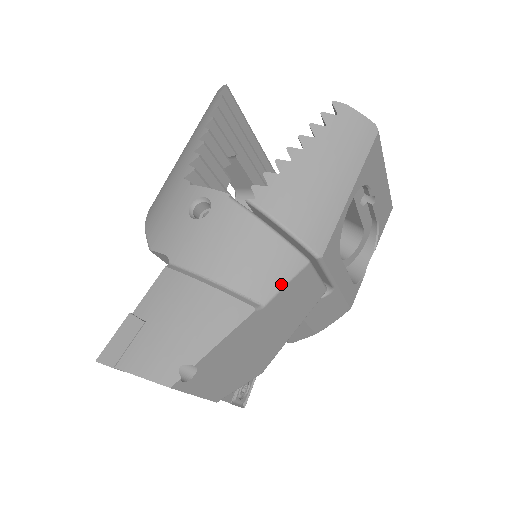
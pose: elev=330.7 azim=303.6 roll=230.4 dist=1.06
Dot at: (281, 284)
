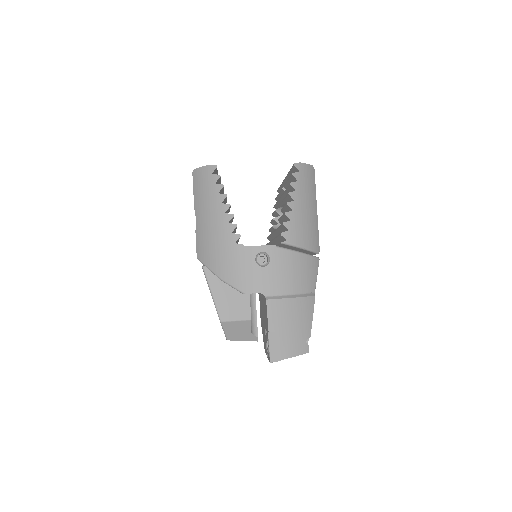
Dot at: (316, 277)
